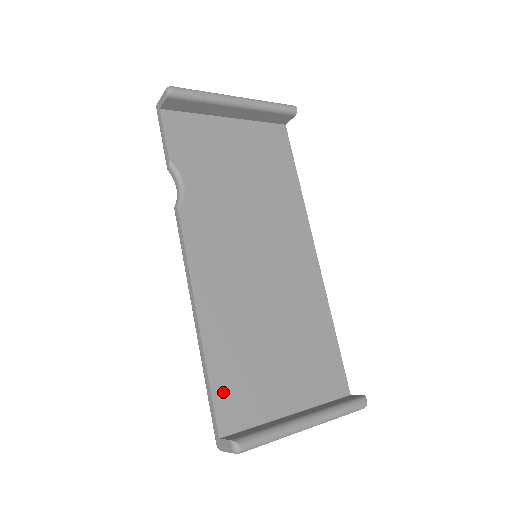
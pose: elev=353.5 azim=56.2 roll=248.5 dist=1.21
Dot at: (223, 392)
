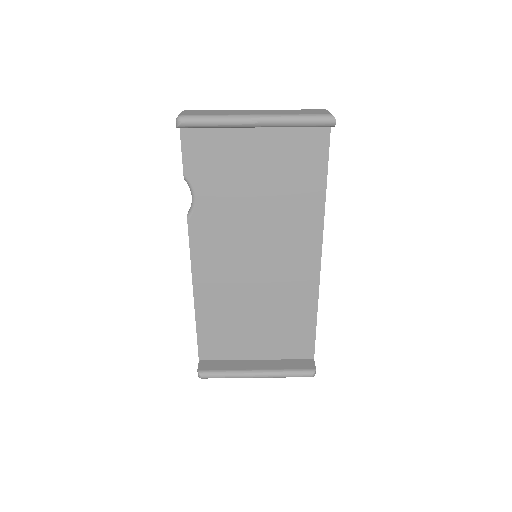
Dot at: (206, 339)
